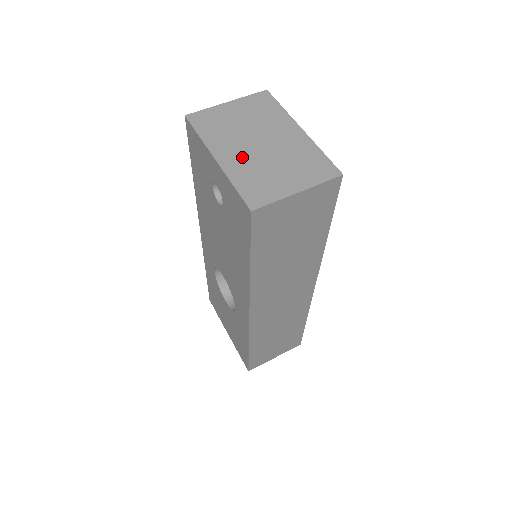
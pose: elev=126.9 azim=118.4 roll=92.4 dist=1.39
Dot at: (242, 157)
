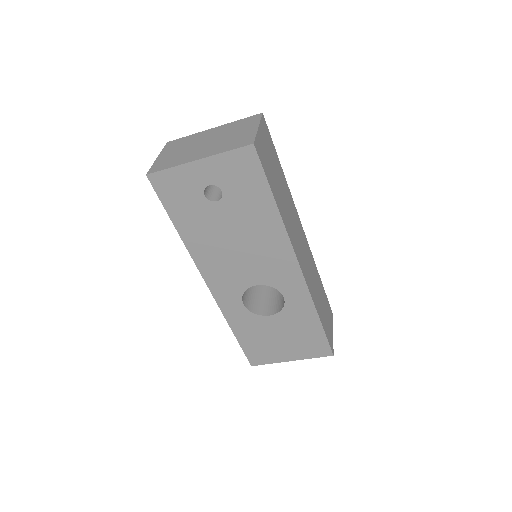
Dot at: (208, 149)
